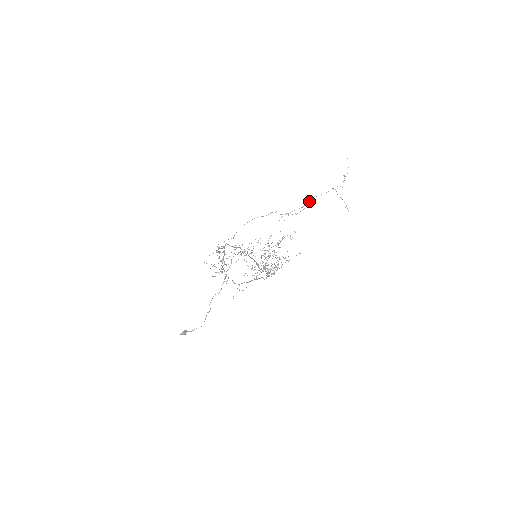
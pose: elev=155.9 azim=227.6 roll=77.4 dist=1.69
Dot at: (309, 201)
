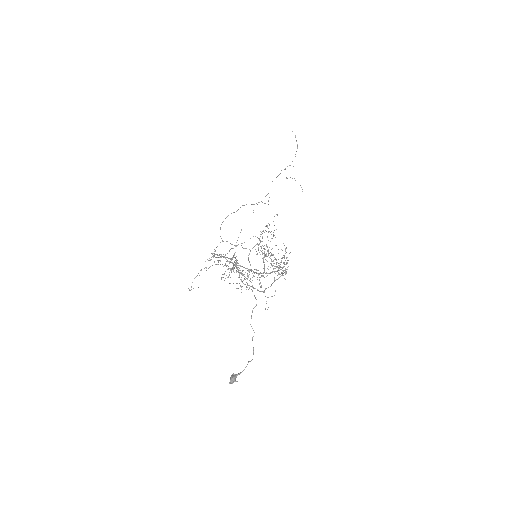
Dot at: occluded
